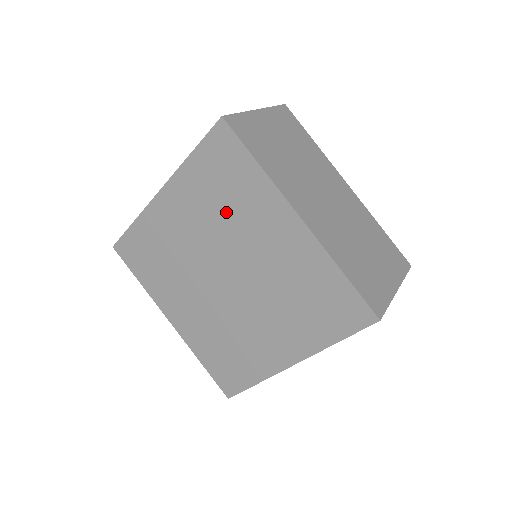
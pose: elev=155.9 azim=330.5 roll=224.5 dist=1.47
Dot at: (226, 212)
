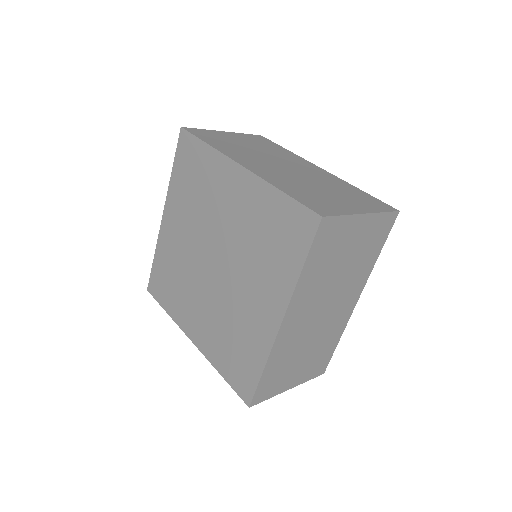
Dot at: (200, 200)
